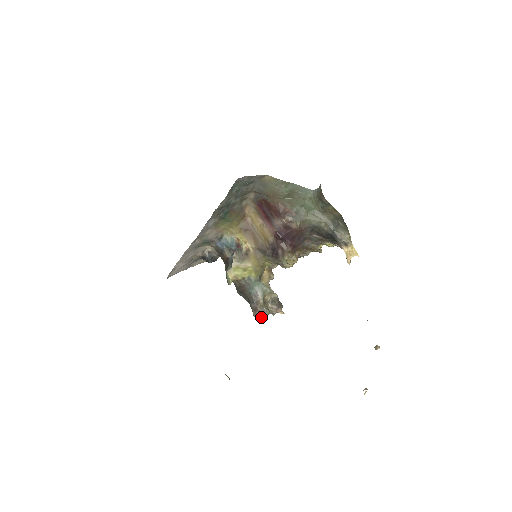
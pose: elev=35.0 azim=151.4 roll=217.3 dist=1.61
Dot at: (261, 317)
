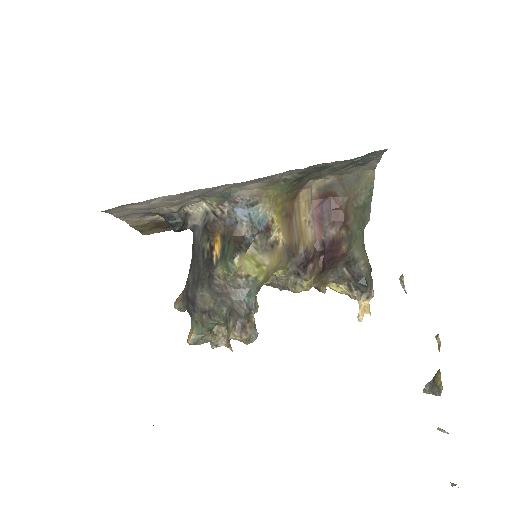
Dot at: (194, 344)
